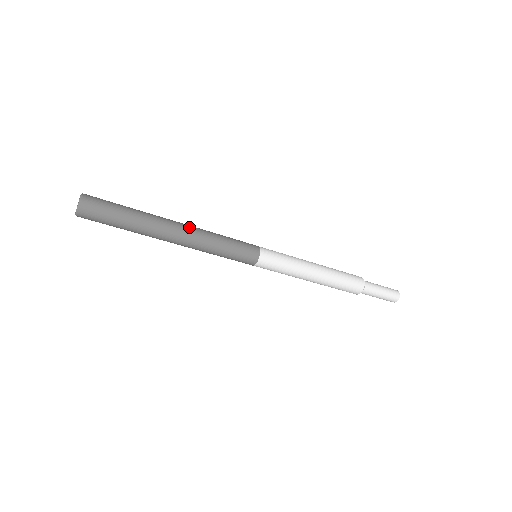
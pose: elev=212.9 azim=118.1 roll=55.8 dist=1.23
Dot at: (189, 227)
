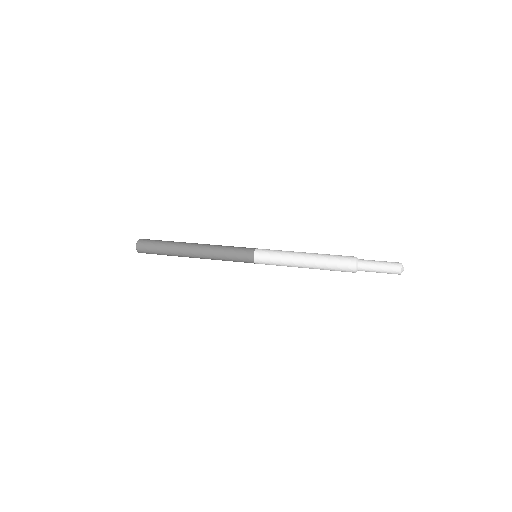
Dot at: (200, 257)
